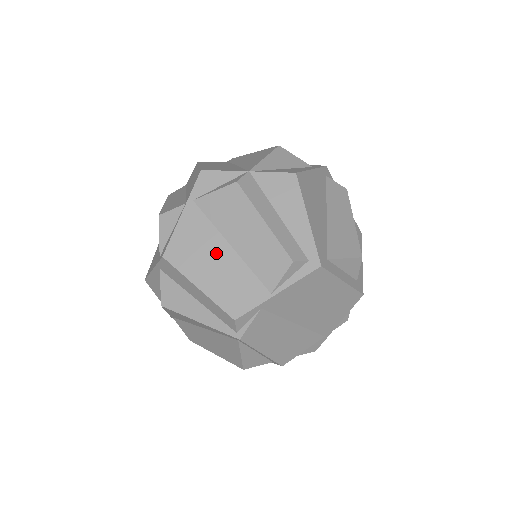
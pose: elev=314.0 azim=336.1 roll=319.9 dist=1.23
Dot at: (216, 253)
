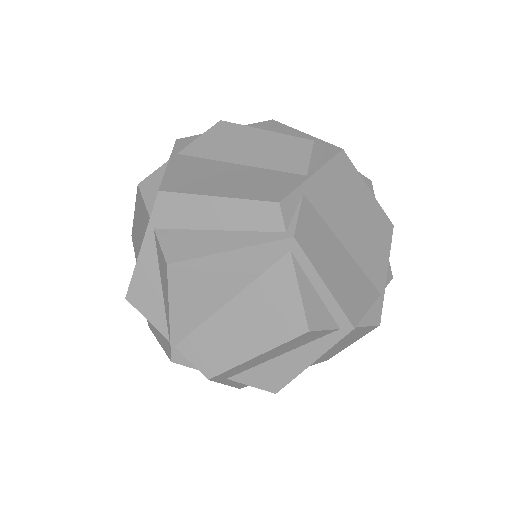
Dot at: (223, 172)
